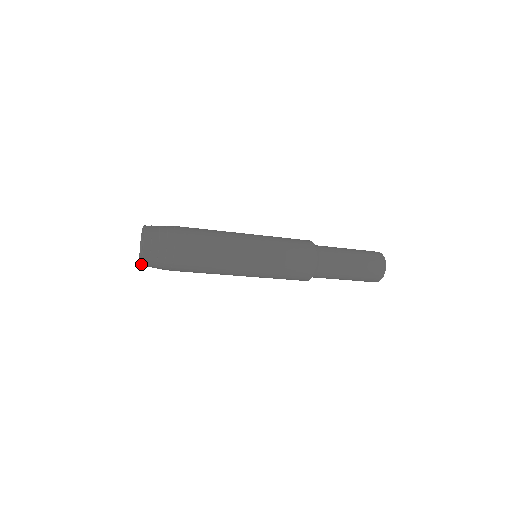
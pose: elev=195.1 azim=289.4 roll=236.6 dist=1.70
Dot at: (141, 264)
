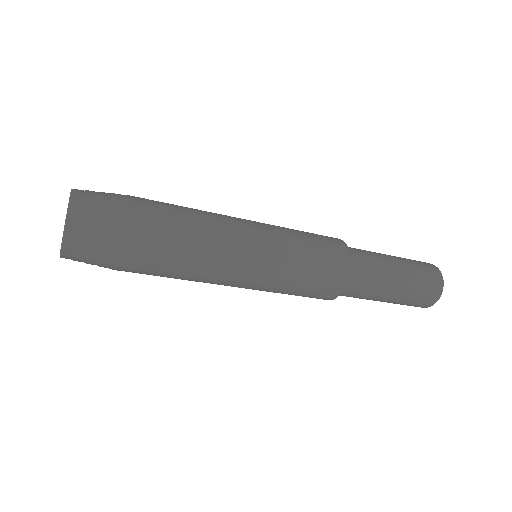
Dot at: (61, 253)
